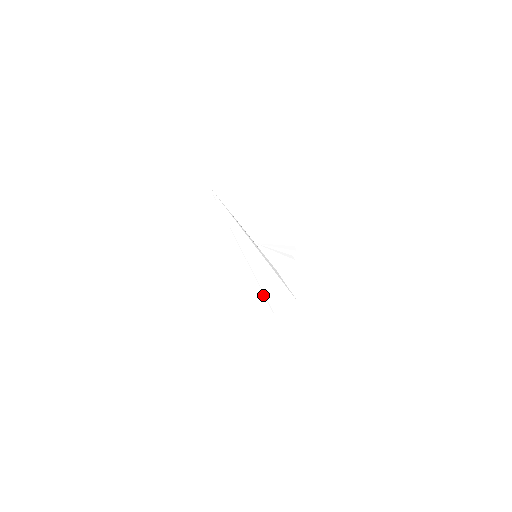
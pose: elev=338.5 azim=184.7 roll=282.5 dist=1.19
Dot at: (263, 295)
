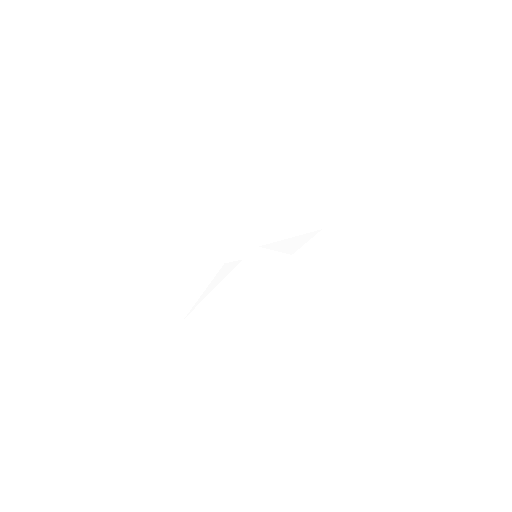
Dot at: (253, 286)
